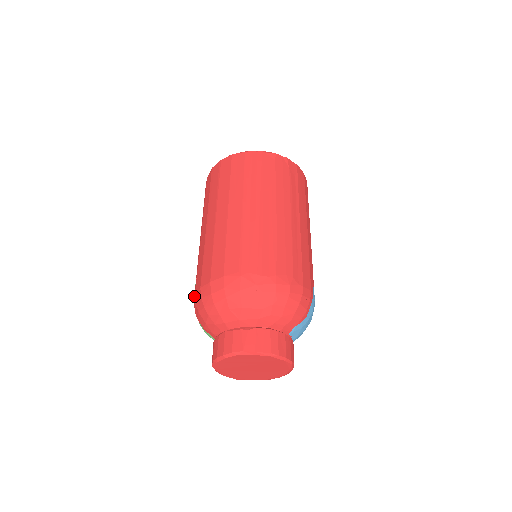
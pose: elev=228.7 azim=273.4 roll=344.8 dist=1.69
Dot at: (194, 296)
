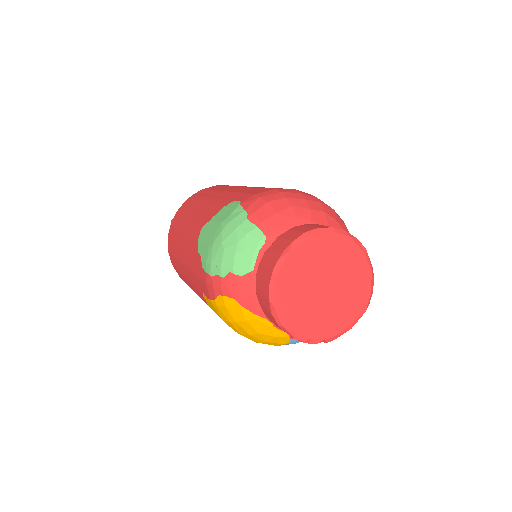
Dot at: (245, 199)
